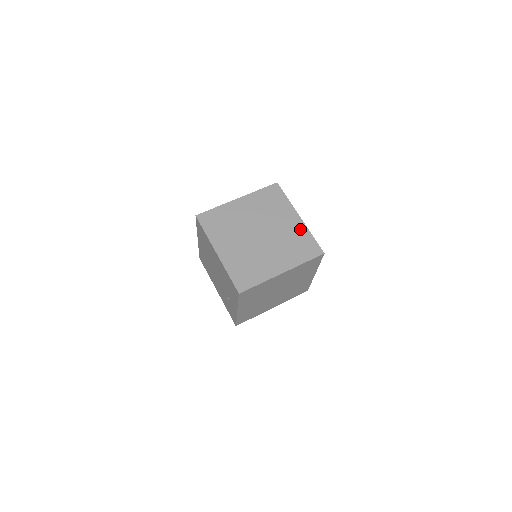
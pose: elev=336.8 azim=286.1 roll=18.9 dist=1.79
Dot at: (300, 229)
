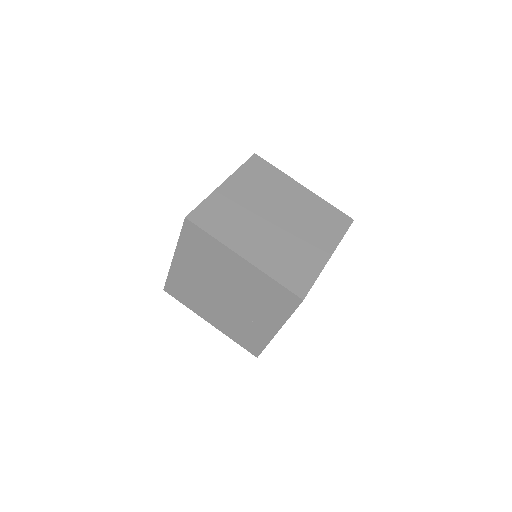
Dot at: (314, 200)
